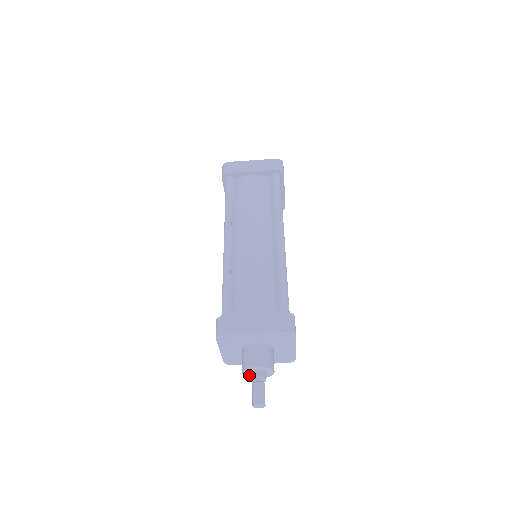
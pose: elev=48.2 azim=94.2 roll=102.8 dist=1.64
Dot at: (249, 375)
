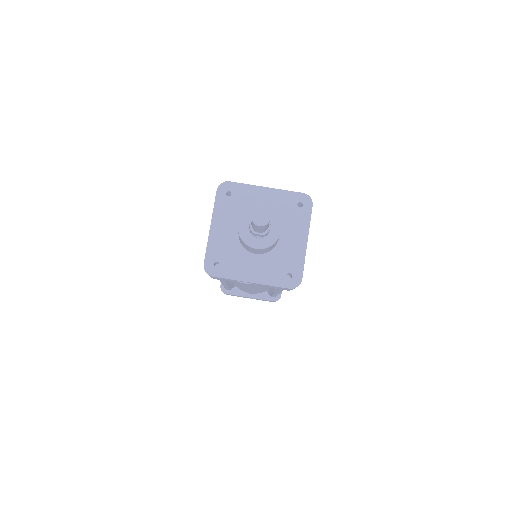
Dot at: (246, 232)
